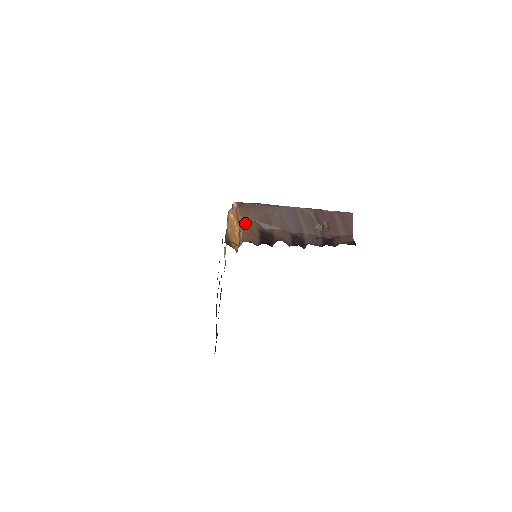
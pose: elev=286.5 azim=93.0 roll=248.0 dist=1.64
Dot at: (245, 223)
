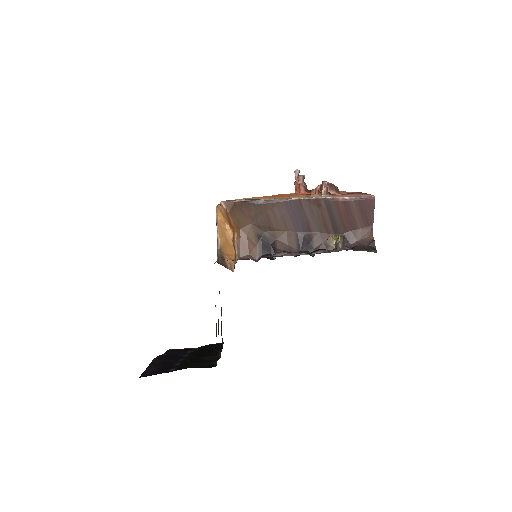
Dot at: (239, 228)
